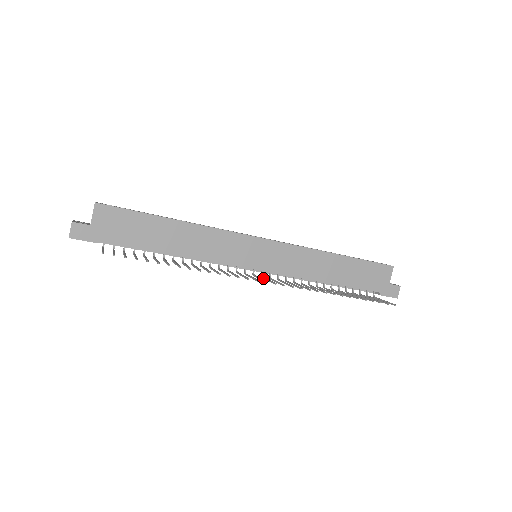
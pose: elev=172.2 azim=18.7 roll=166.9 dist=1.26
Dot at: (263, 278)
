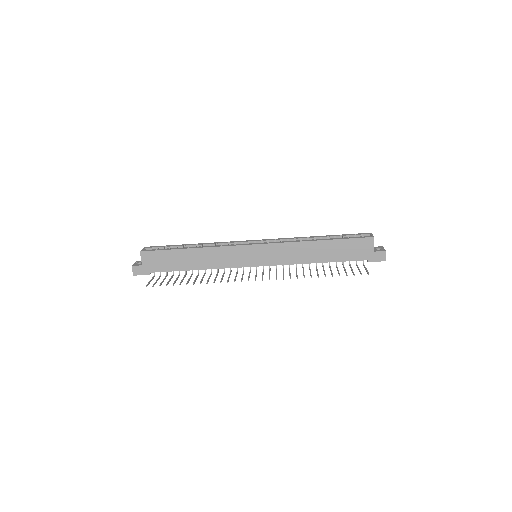
Dot at: (262, 272)
